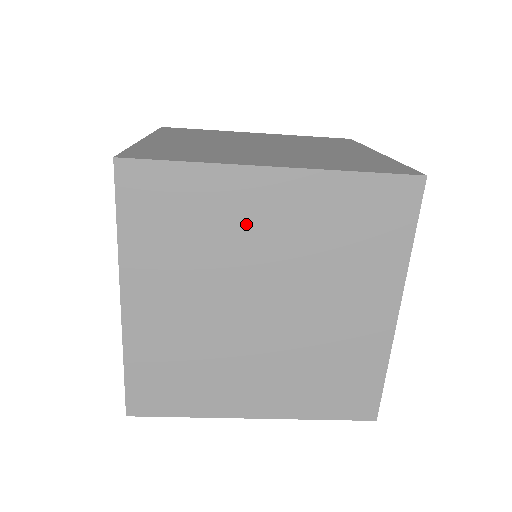
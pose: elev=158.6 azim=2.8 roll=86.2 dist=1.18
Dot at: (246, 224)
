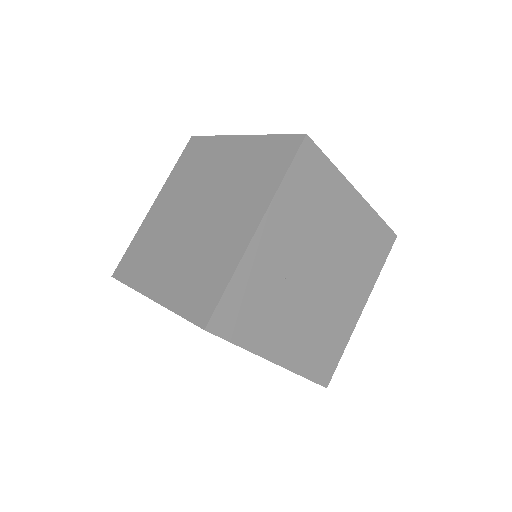
Dot at: (162, 219)
